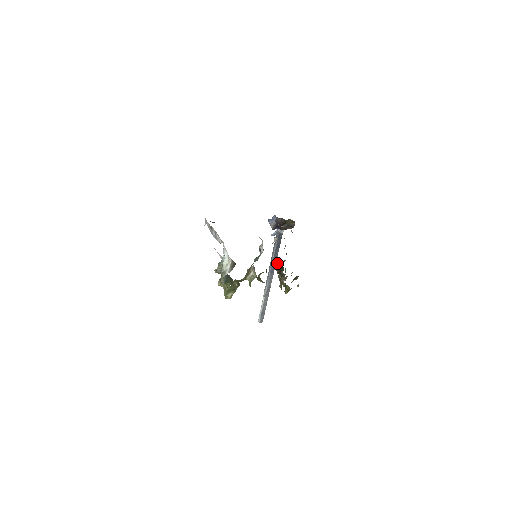
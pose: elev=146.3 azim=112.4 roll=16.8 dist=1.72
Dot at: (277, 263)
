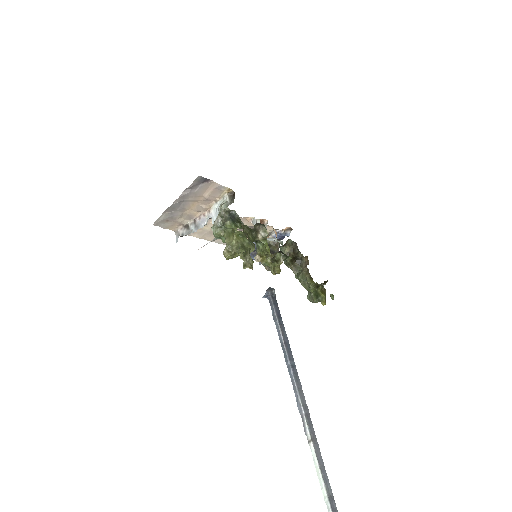
Dot at: (286, 260)
